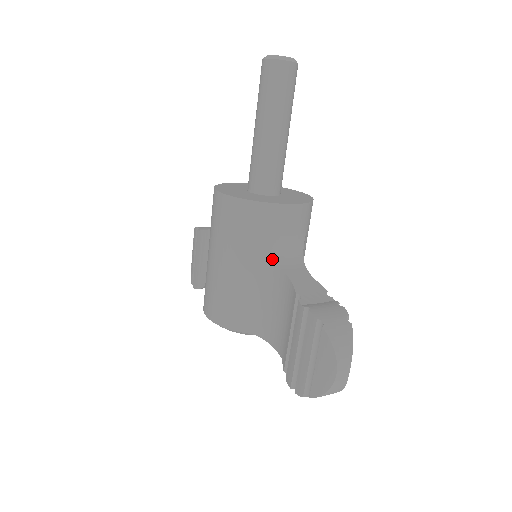
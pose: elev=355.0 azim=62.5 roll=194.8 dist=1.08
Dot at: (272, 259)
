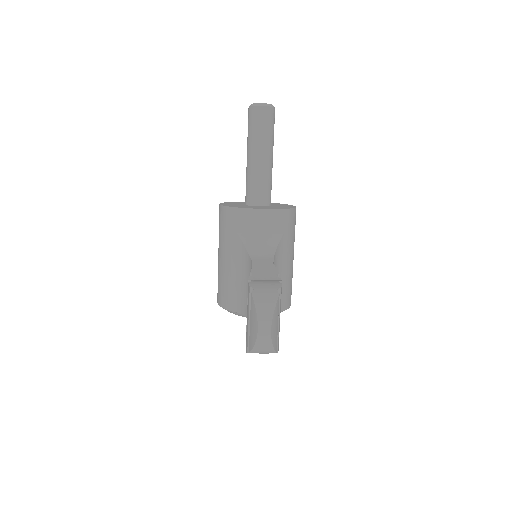
Dot at: (246, 251)
